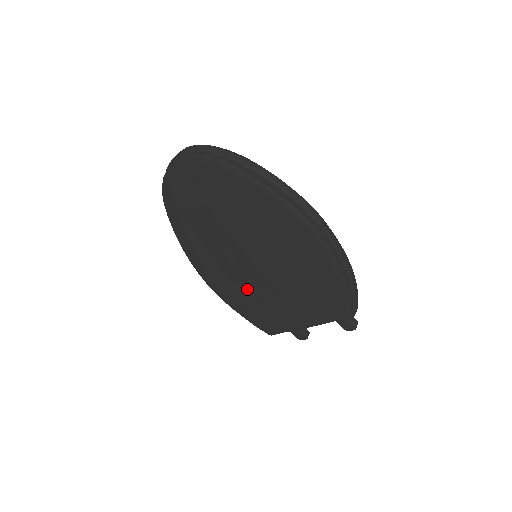
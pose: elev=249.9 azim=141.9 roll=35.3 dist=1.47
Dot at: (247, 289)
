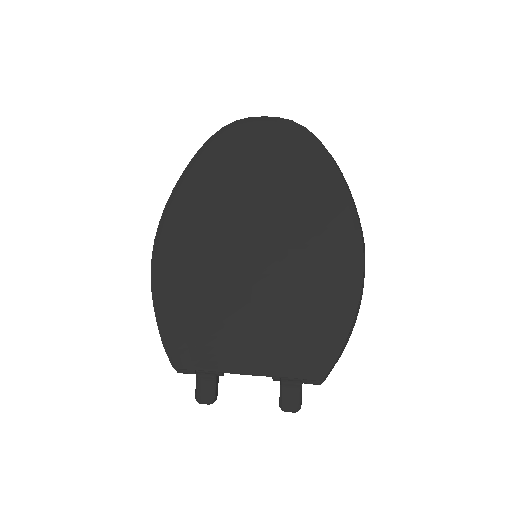
Dot at: (210, 286)
